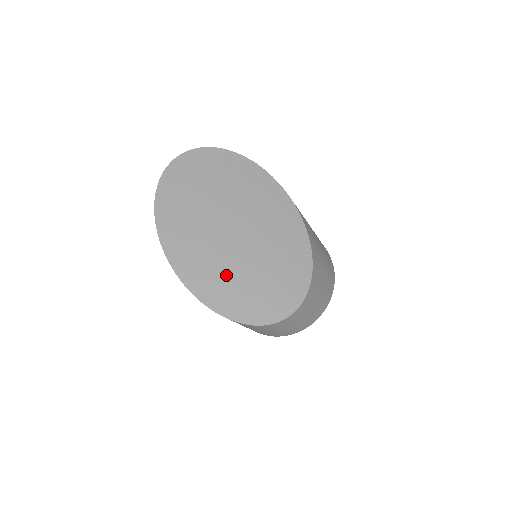
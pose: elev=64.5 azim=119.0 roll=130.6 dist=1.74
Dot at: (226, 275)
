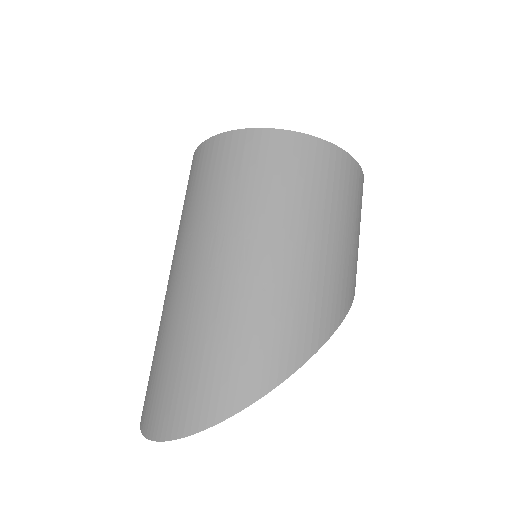
Dot at: occluded
